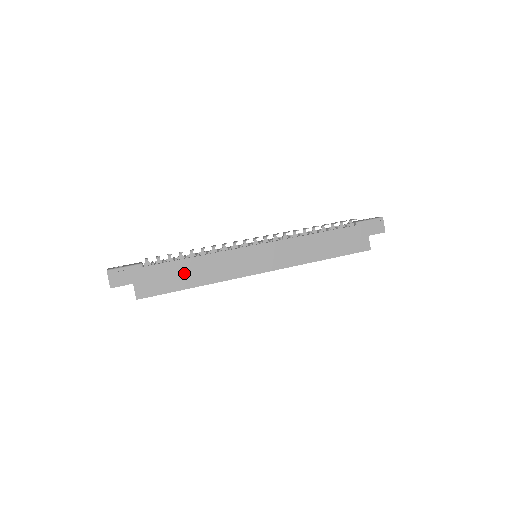
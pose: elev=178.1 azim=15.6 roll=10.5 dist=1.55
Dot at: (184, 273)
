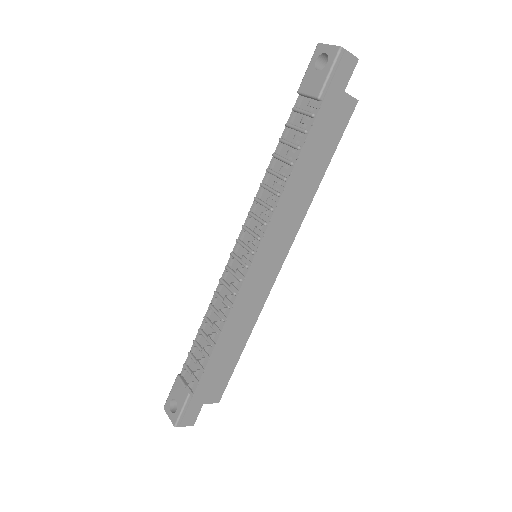
Dot at: (226, 353)
